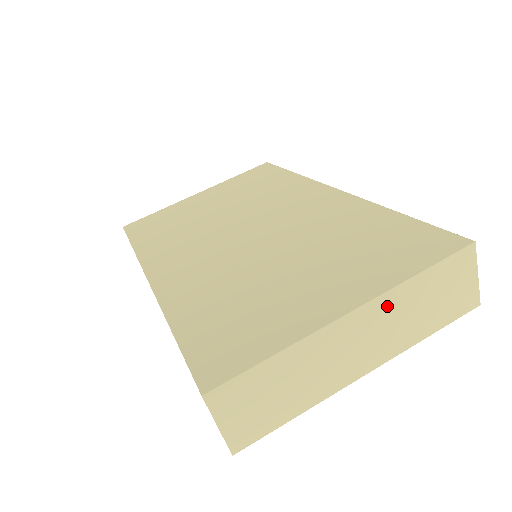
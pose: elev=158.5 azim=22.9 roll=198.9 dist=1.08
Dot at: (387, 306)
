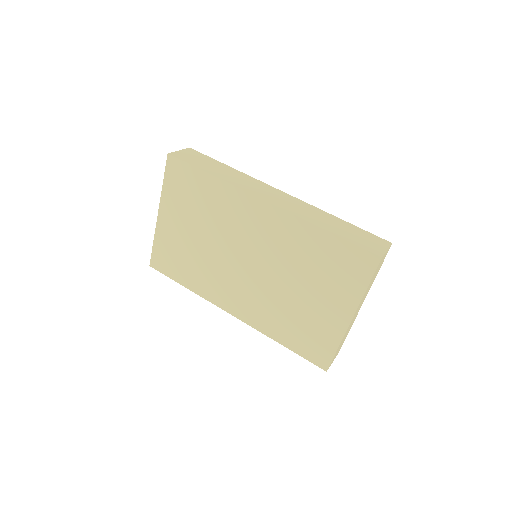
Dot at: (361, 301)
